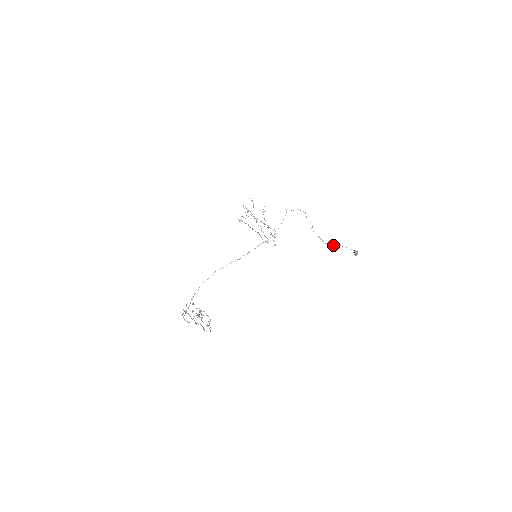
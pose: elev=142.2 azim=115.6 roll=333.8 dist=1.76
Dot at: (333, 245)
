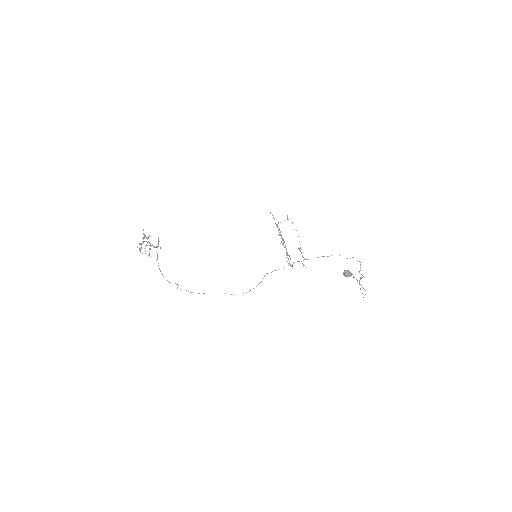
Dot at: occluded
